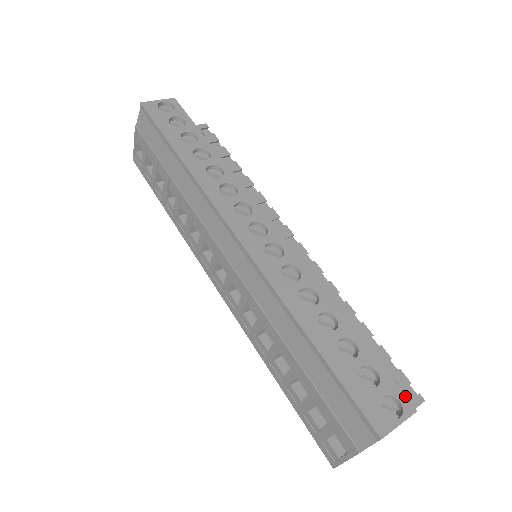
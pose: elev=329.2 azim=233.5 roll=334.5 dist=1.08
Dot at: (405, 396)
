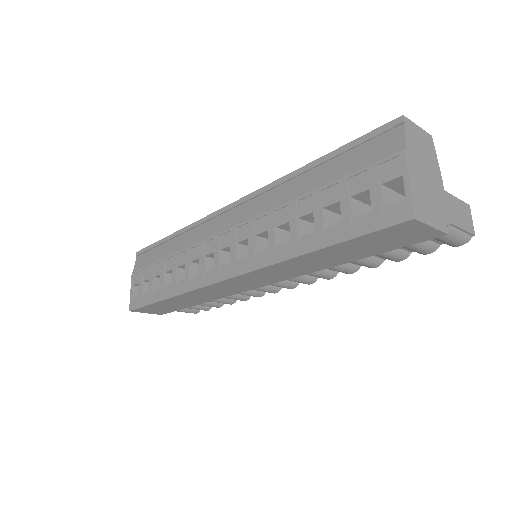
Dot at: occluded
